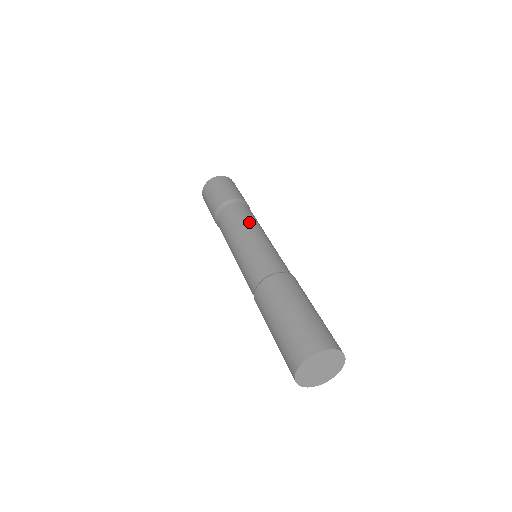
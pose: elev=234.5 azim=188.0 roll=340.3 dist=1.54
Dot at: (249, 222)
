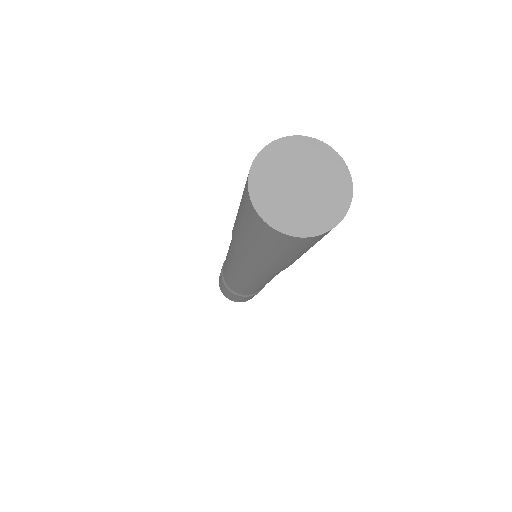
Dot at: occluded
